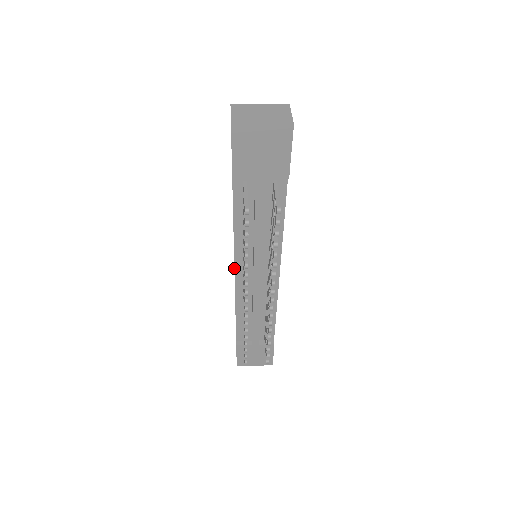
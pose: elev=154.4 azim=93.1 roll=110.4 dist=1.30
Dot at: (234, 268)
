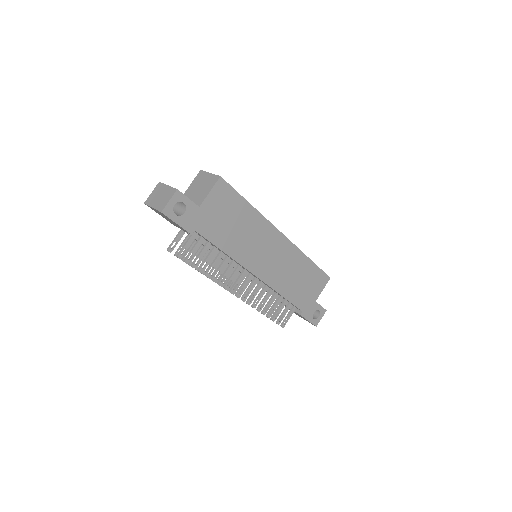
Dot at: occluded
